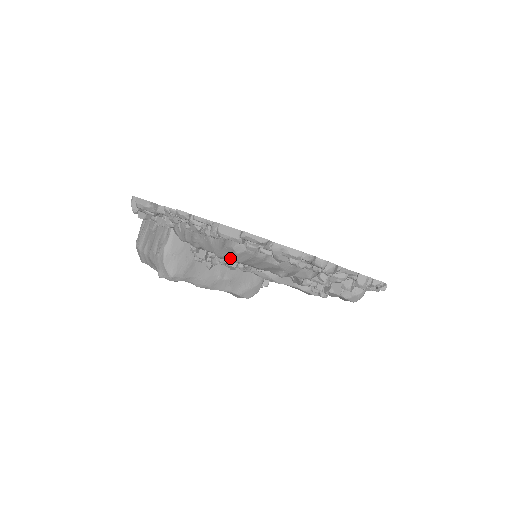
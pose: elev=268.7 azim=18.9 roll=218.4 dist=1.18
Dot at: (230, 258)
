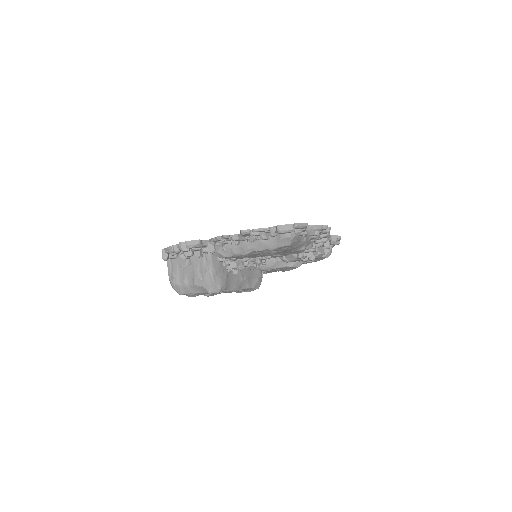
Dot at: (285, 245)
